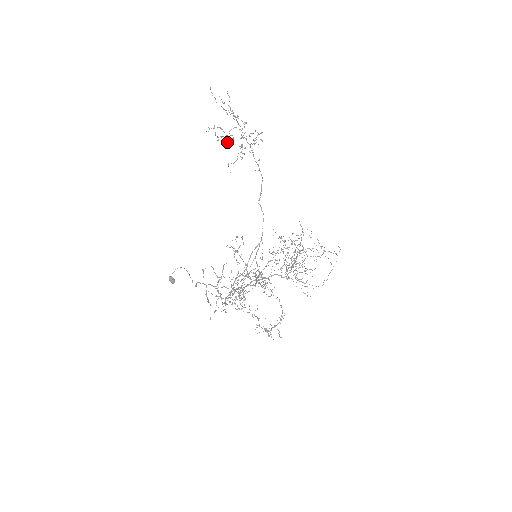
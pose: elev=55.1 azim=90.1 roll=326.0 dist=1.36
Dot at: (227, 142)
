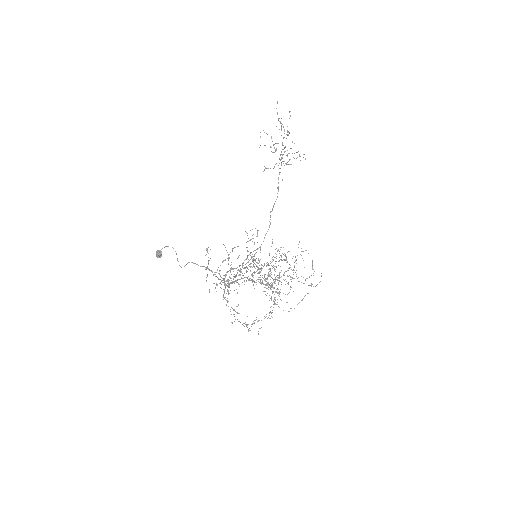
Dot at: occluded
